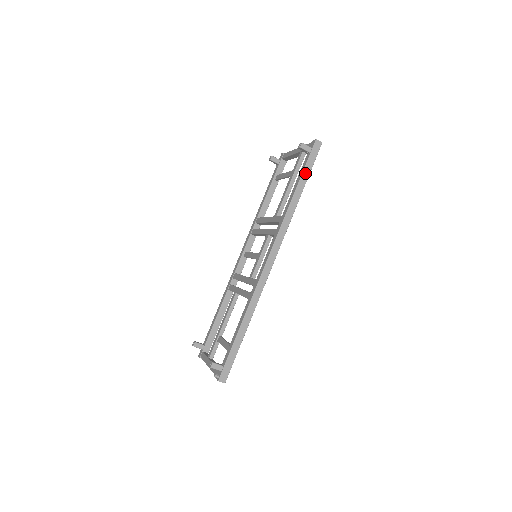
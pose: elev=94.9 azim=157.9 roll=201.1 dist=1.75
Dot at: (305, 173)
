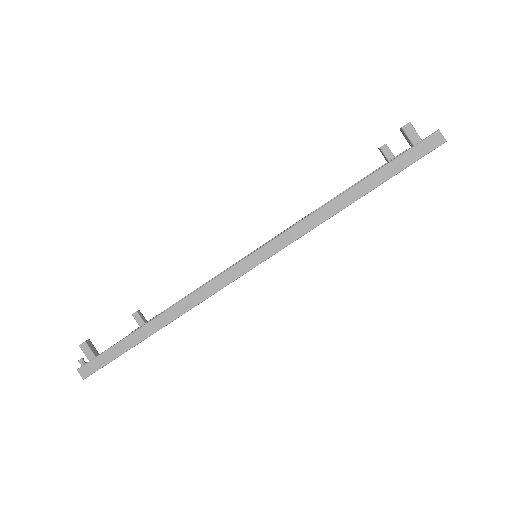
Dot at: (383, 172)
